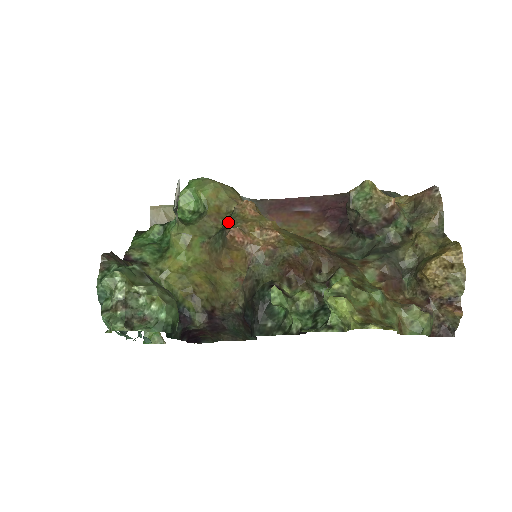
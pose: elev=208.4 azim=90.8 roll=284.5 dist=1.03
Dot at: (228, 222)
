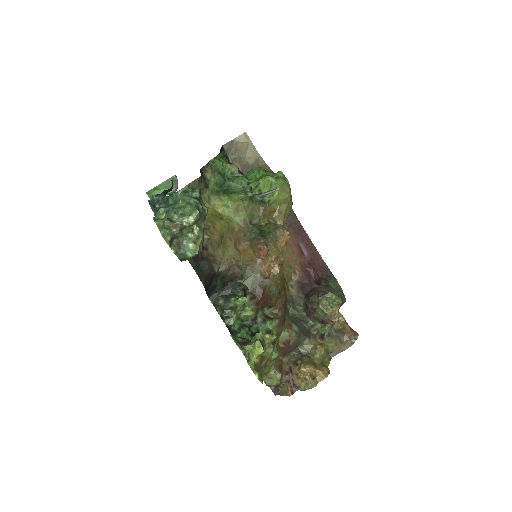
Dot at: (268, 234)
